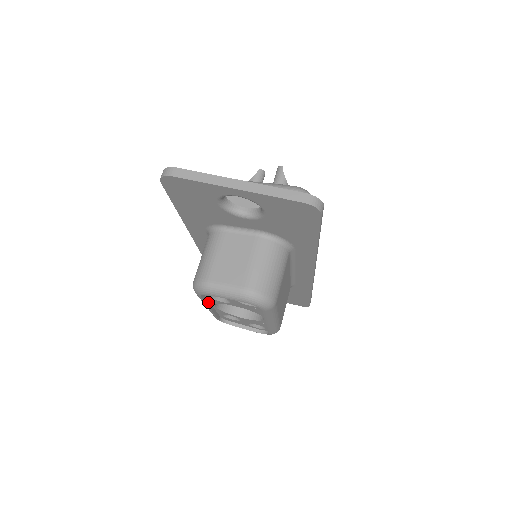
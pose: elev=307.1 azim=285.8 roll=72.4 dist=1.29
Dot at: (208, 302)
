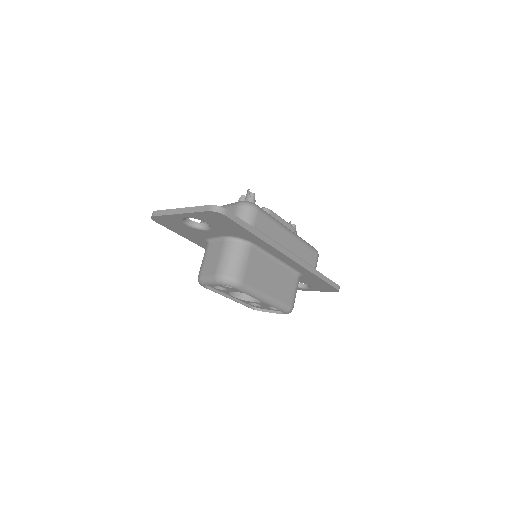
Dot at: (222, 293)
